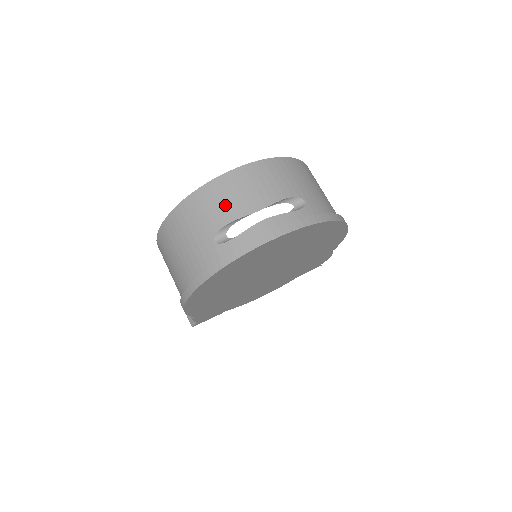
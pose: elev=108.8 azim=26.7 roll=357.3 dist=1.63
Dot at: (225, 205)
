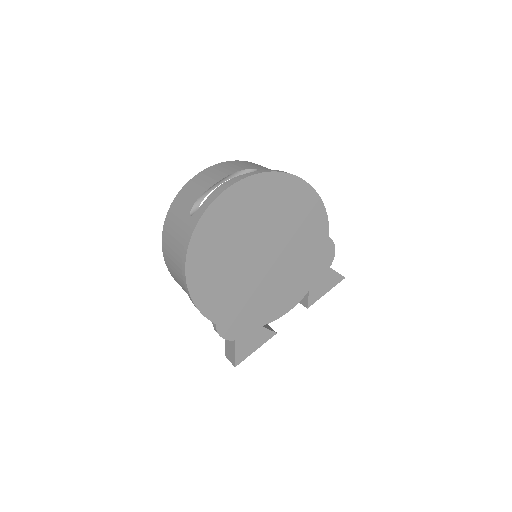
Dot at: (194, 192)
